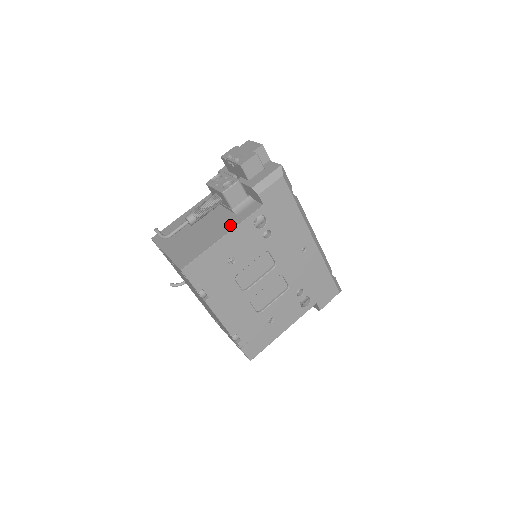
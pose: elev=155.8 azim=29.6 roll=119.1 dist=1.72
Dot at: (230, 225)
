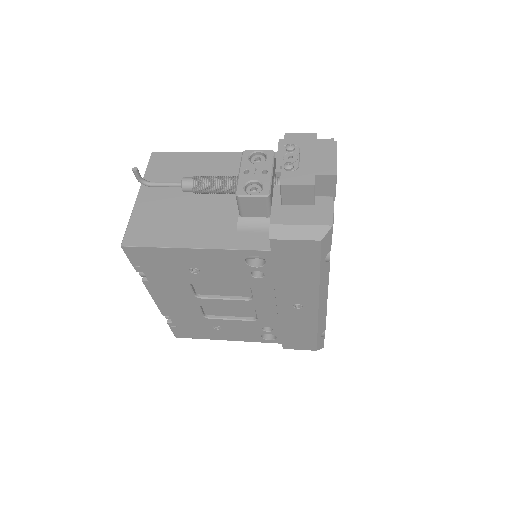
Dot at: (216, 238)
